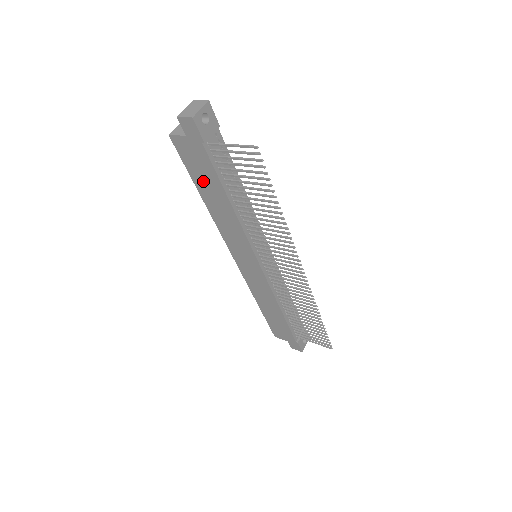
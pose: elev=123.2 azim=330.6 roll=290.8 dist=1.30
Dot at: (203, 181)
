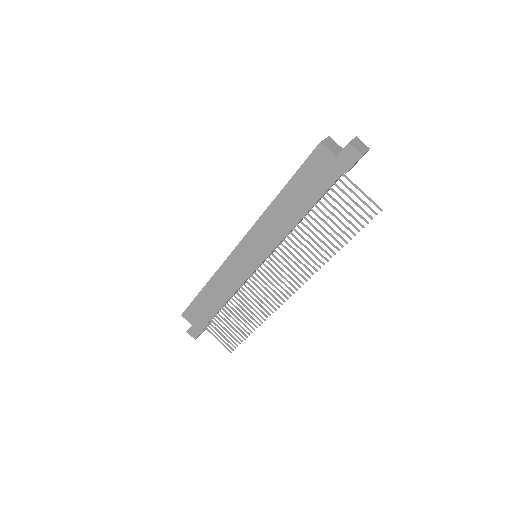
Dot at: (301, 188)
